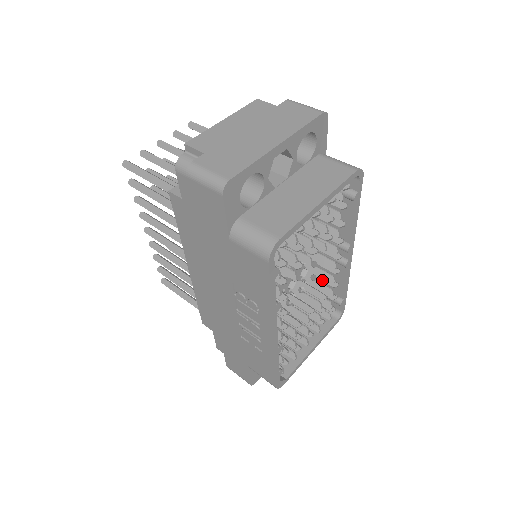
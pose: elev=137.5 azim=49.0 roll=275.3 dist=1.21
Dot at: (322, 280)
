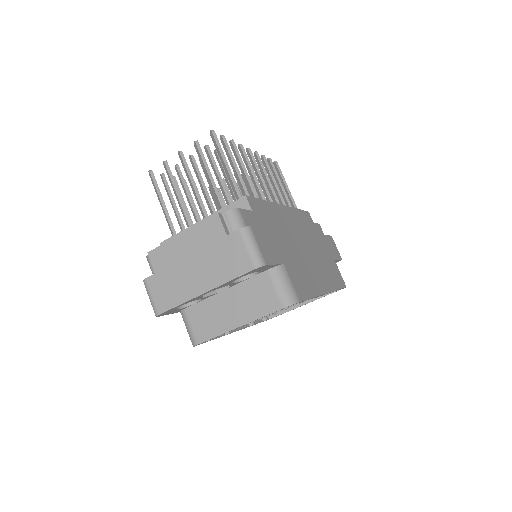
Dot at: occluded
